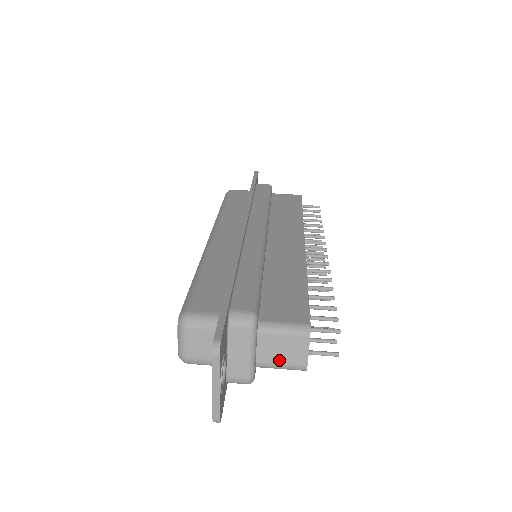
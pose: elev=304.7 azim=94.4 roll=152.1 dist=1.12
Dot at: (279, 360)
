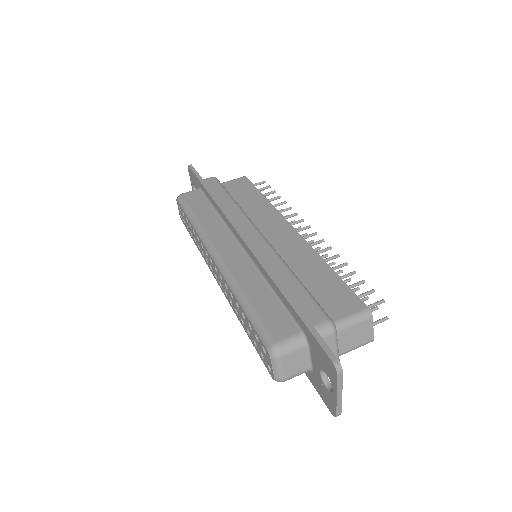
Dot at: (354, 345)
